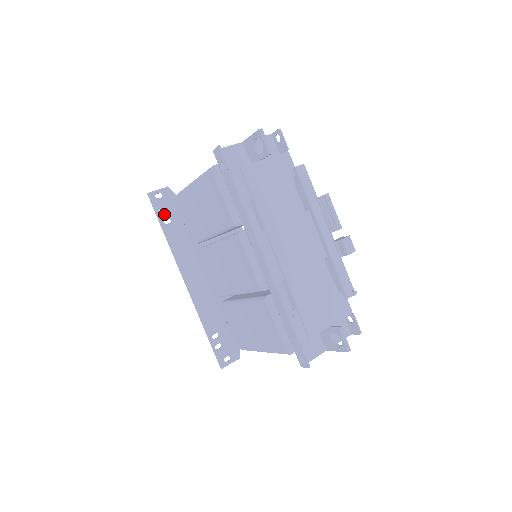
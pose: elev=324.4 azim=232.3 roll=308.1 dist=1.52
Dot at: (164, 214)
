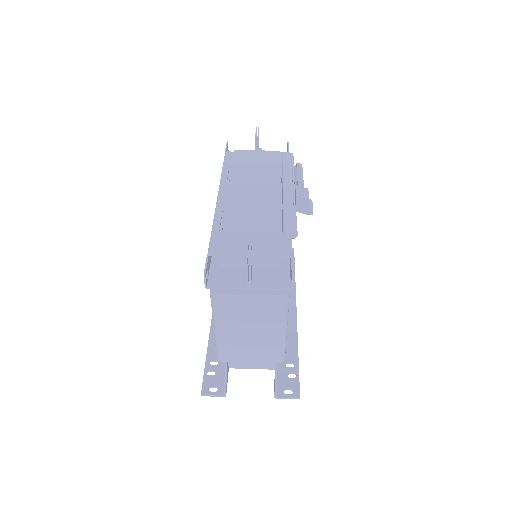
Dot at: occluded
